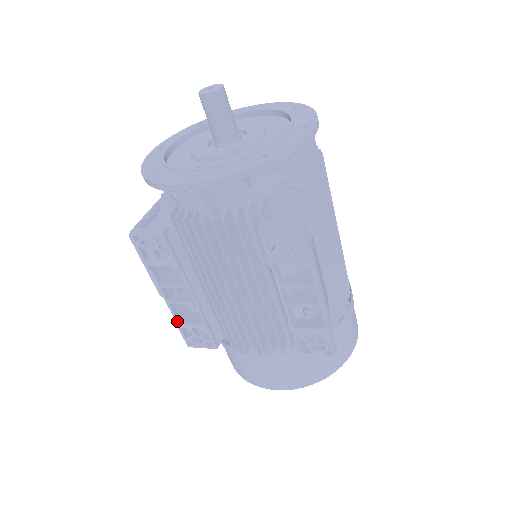
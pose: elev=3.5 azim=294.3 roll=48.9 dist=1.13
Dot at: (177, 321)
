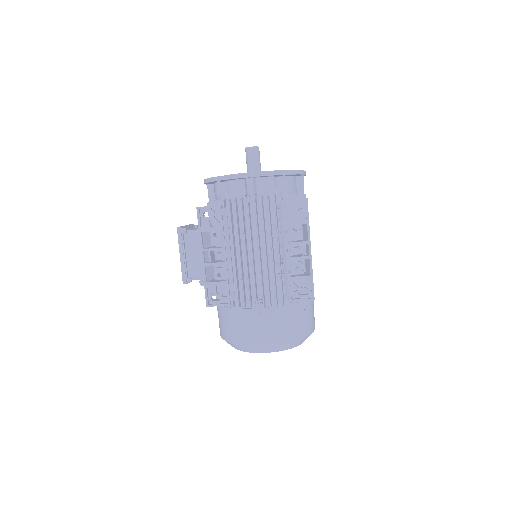
Dot at: (206, 281)
